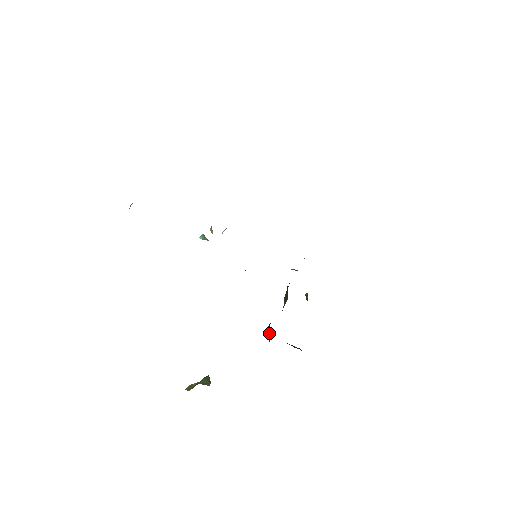
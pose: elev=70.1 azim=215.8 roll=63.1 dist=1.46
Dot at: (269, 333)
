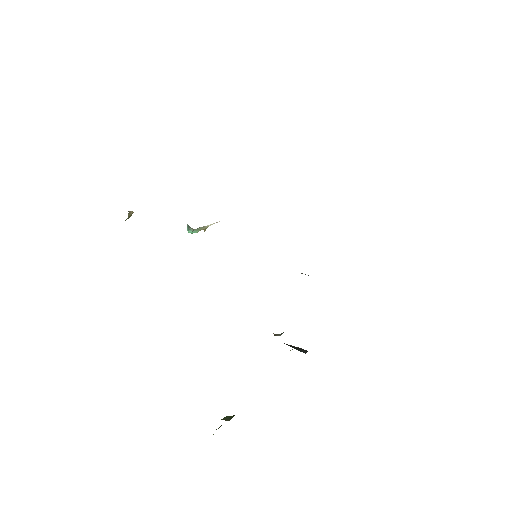
Dot at: occluded
